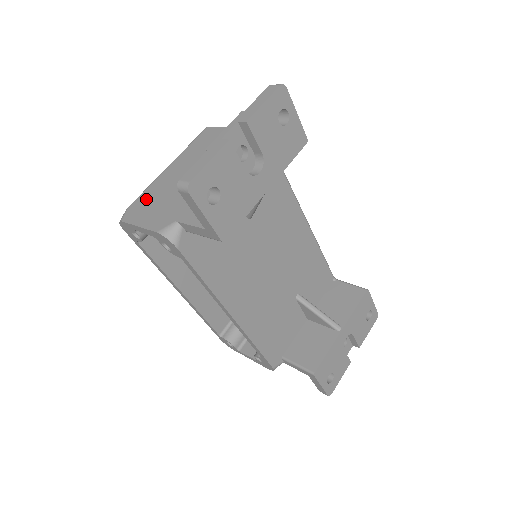
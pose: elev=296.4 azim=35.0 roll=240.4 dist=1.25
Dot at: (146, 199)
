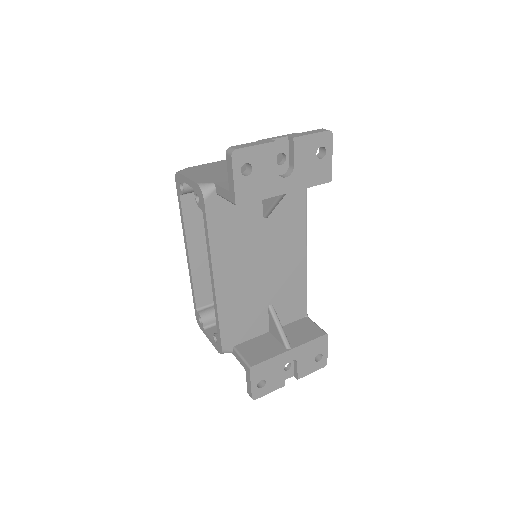
Dot at: (202, 168)
